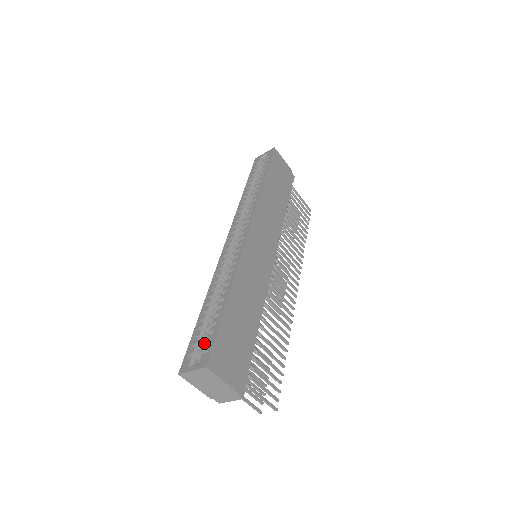
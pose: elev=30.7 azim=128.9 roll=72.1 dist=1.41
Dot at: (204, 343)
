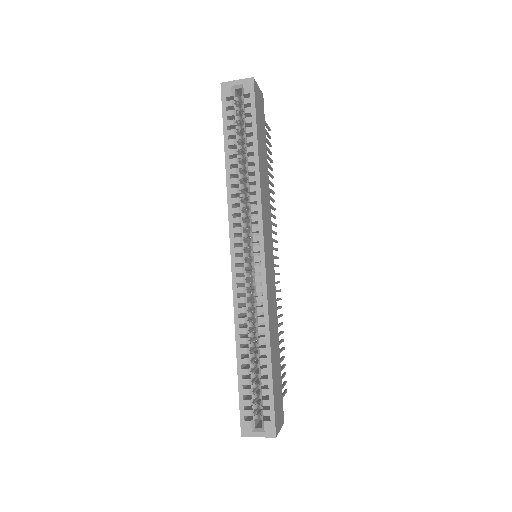
Dot at: (254, 400)
